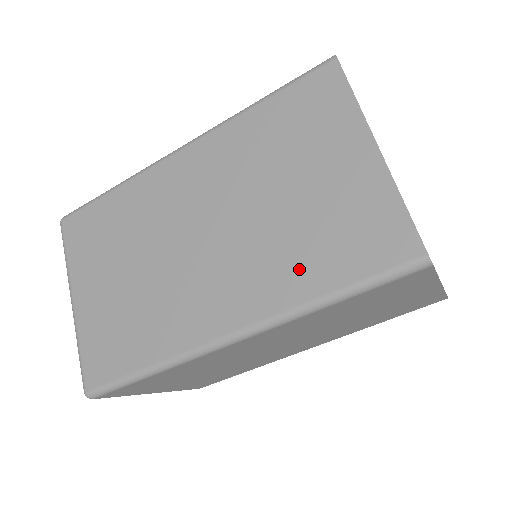
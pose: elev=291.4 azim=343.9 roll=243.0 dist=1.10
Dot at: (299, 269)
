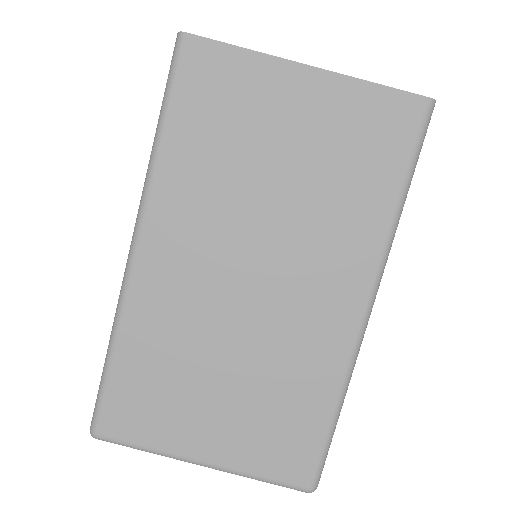
Dot at: (359, 209)
